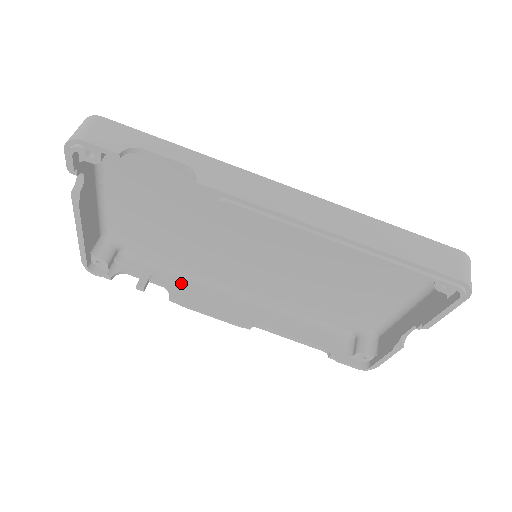
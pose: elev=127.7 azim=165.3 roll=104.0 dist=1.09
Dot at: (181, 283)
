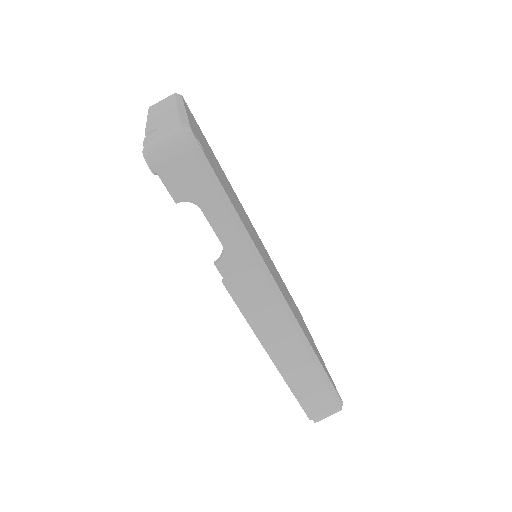
Dot at: occluded
